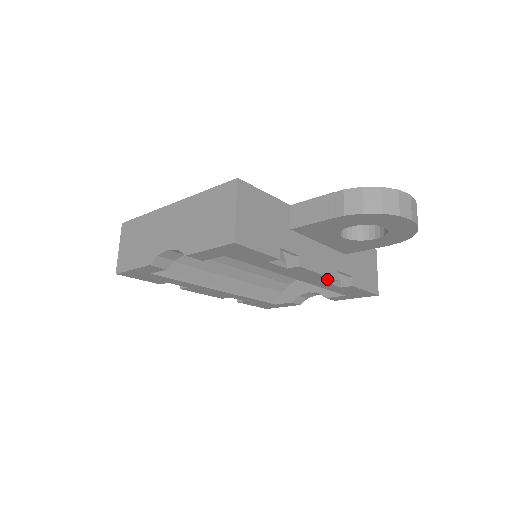
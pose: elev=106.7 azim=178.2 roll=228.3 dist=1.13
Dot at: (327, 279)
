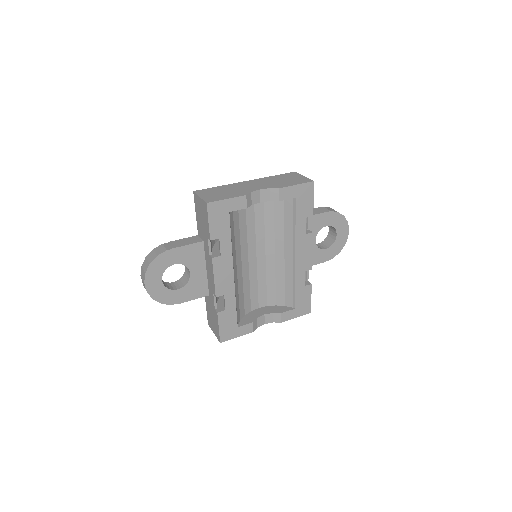
Dot at: (309, 264)
